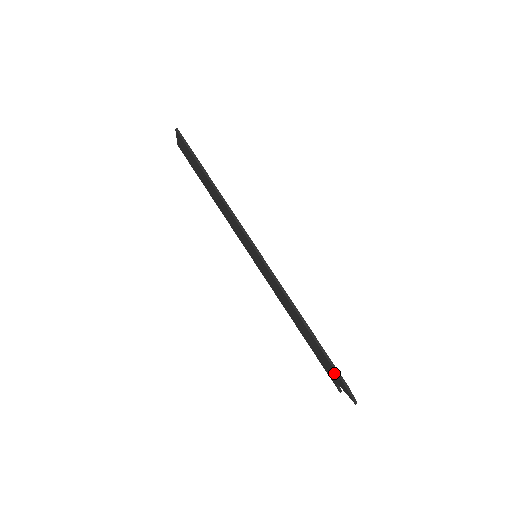
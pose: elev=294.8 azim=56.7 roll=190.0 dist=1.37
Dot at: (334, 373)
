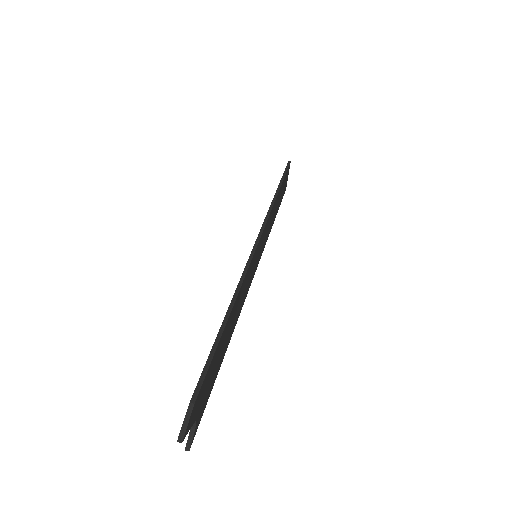
Dot at: occluded
